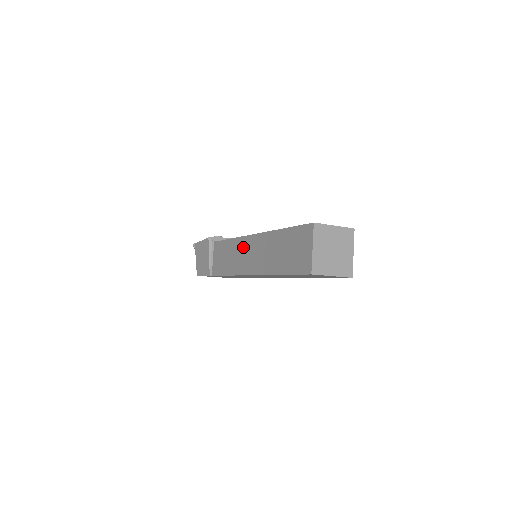
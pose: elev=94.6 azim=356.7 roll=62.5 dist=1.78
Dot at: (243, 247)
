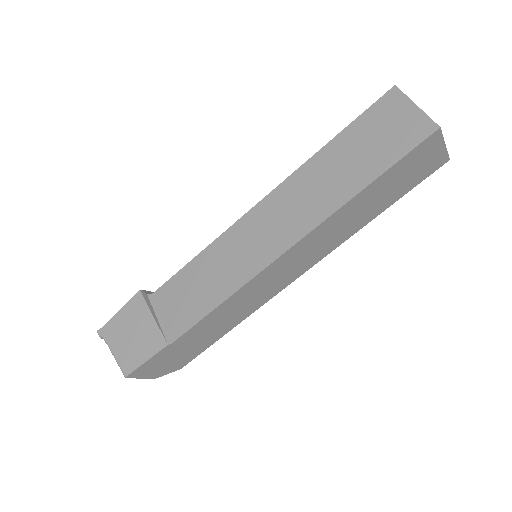
Dot at: (245, 233)
